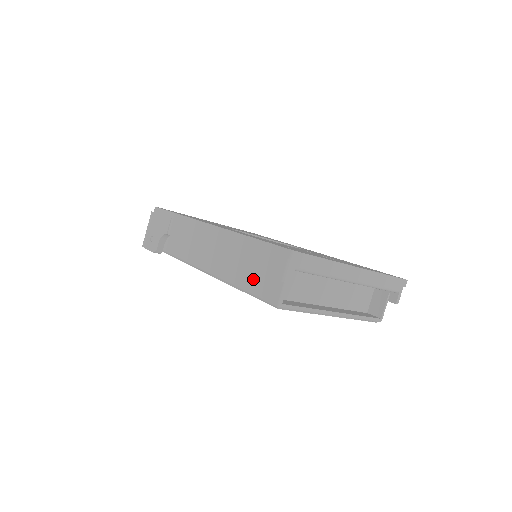
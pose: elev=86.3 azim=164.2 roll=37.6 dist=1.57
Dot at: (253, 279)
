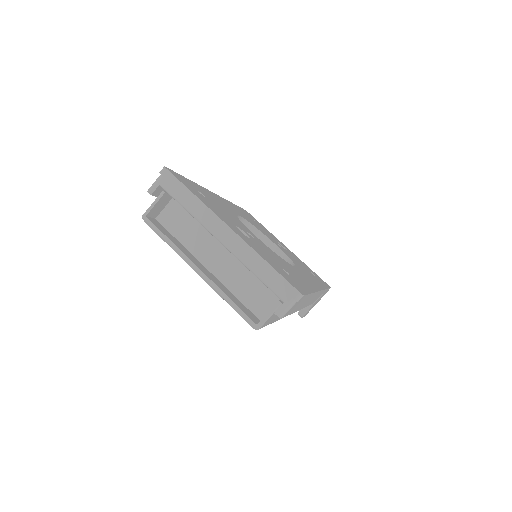
Dot at: occluded
